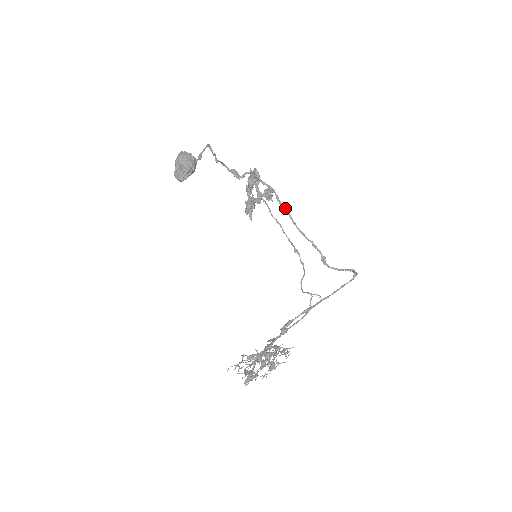
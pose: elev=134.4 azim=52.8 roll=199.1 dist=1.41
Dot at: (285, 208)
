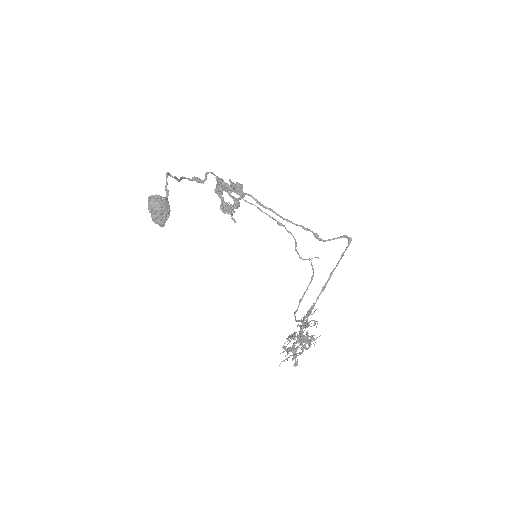
Dot at: (267, 207)
